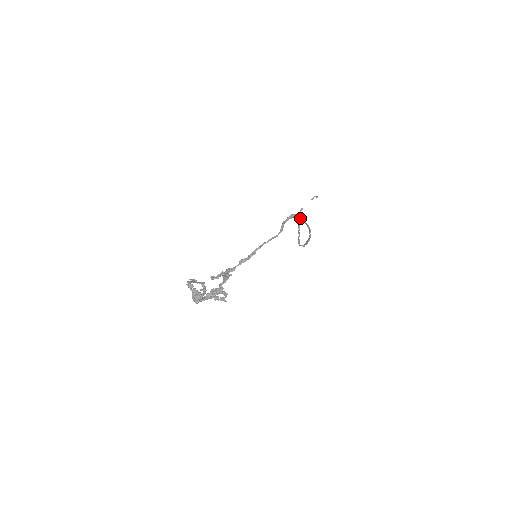
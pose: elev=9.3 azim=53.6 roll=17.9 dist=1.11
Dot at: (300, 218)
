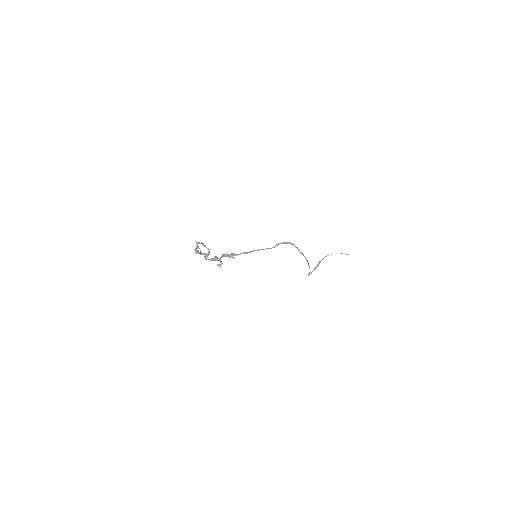
Dot at: (297, 248)
